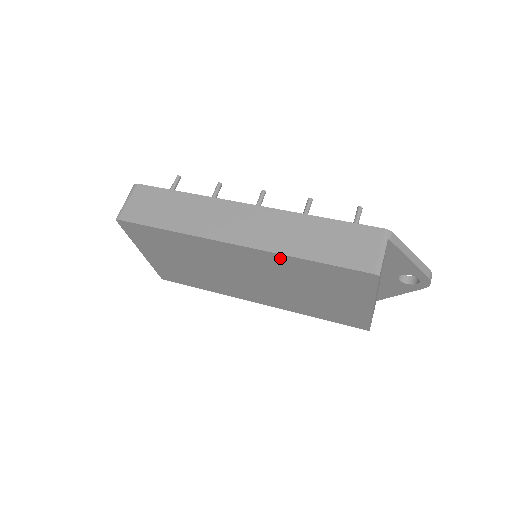
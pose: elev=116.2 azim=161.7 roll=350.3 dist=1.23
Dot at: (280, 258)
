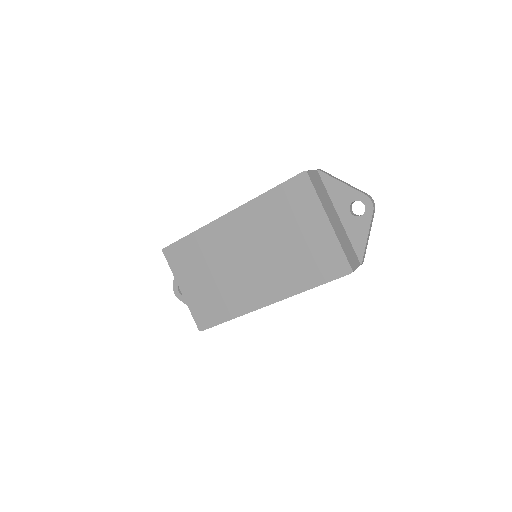
Dot at: (252, 206)
